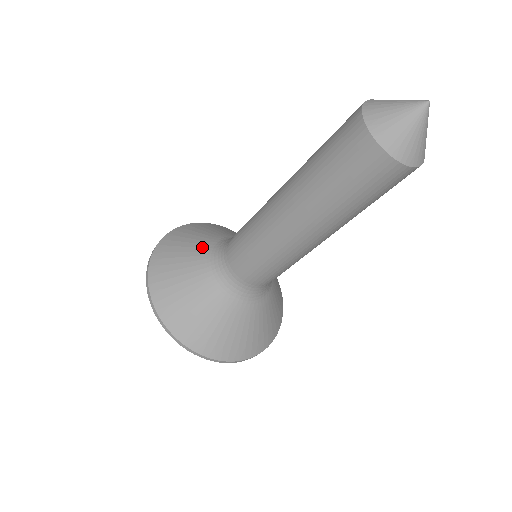
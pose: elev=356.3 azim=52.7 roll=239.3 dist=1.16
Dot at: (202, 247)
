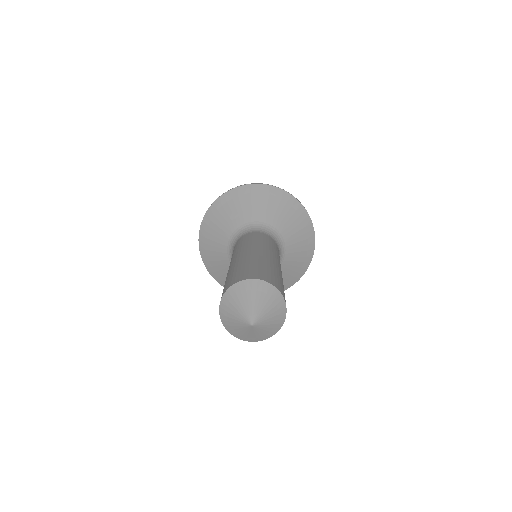
Dot at: (231, 226)
